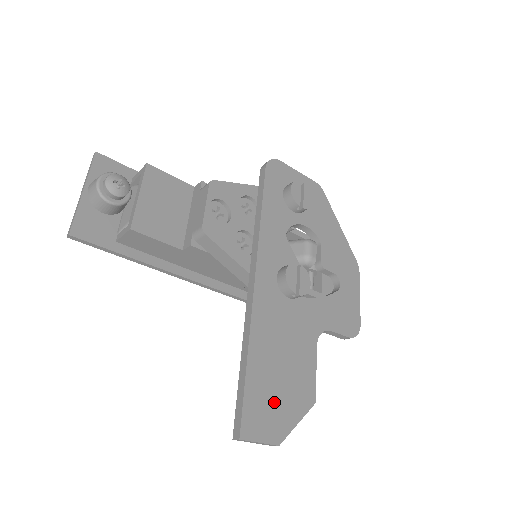
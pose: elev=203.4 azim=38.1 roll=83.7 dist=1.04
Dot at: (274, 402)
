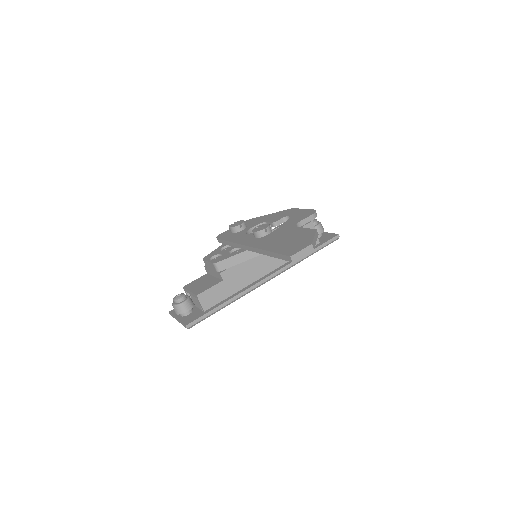
Dot at: (295, 244)
